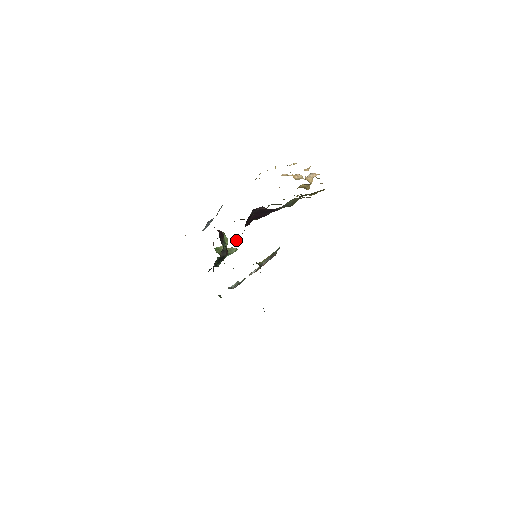
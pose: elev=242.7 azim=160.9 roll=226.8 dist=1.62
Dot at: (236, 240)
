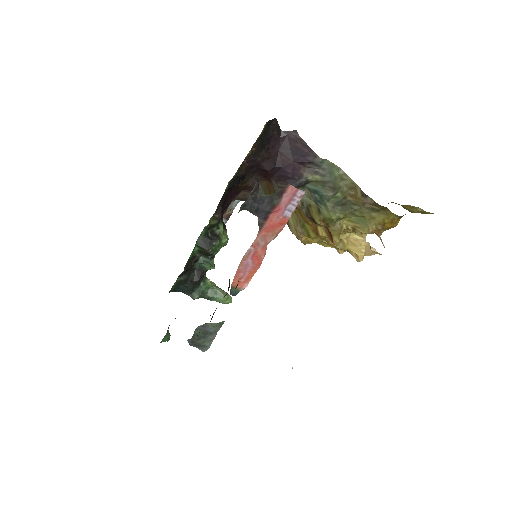
Dot at: (242, 171)
